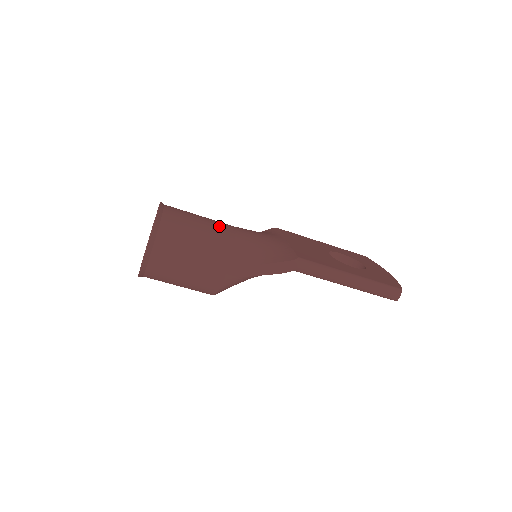
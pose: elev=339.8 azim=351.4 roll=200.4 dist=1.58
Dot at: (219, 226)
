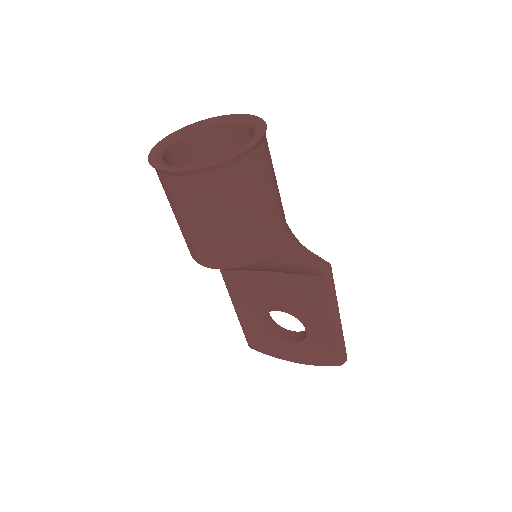
Dot at: occluded
